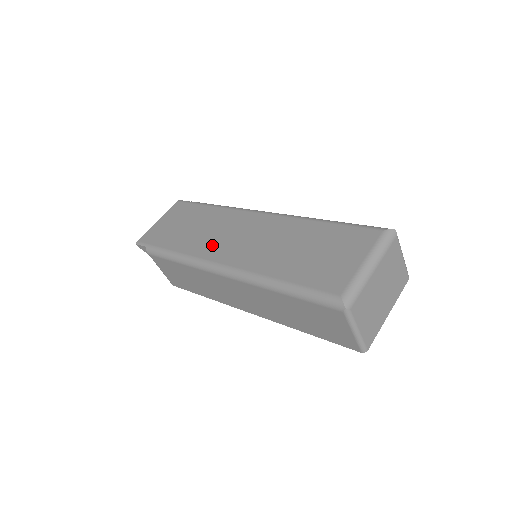
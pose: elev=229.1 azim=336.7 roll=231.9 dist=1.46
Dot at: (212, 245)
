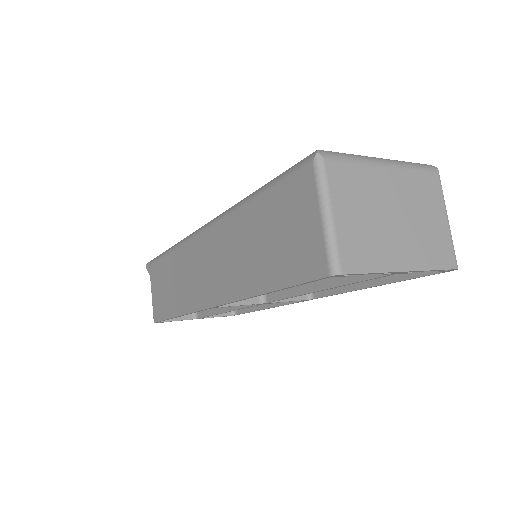
Dot at: occluded
